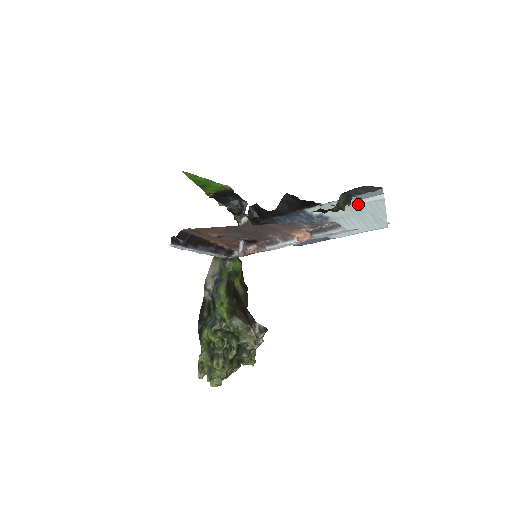
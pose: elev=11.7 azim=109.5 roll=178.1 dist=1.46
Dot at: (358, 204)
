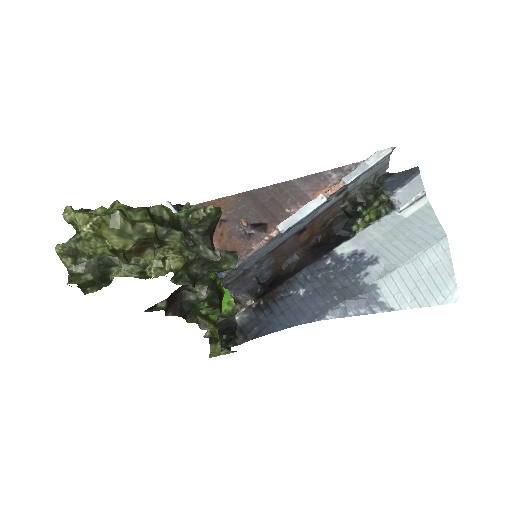
Dot at: (400, 222)
